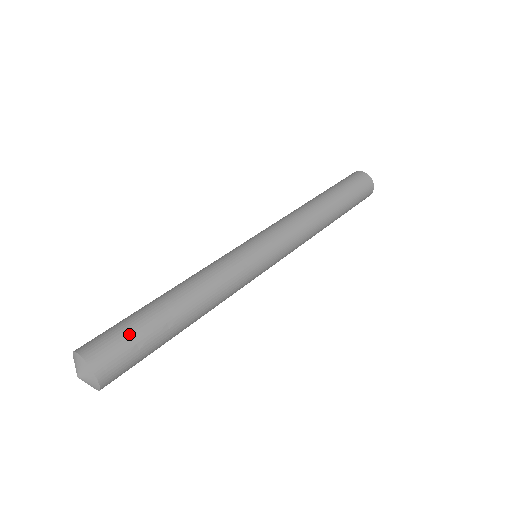
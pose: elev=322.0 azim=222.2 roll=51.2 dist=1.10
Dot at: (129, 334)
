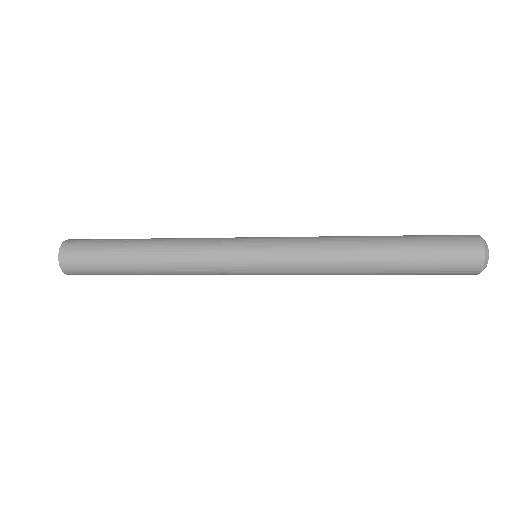
Dot at: (104, 239)
